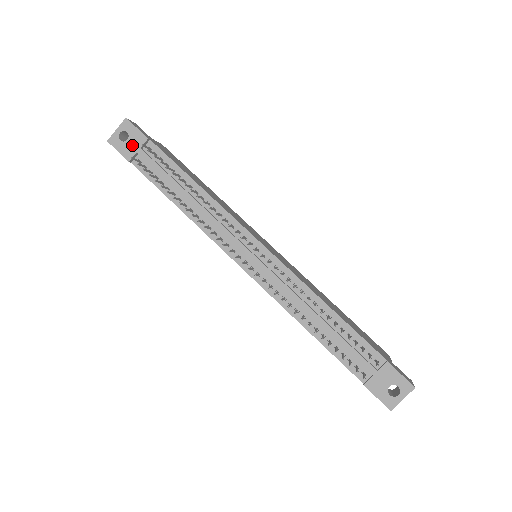
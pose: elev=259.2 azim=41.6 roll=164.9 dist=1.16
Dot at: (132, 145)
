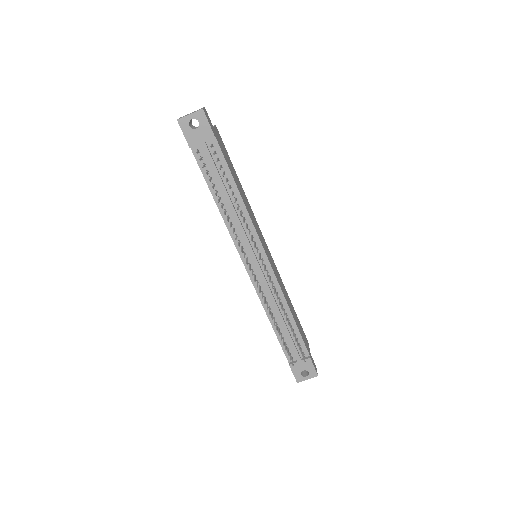
Dot at: (199, 136)
